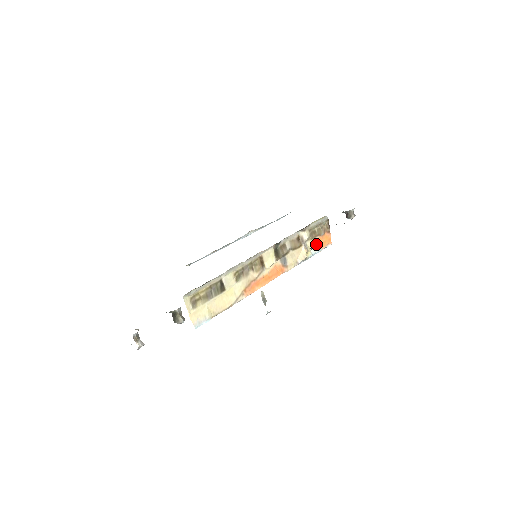
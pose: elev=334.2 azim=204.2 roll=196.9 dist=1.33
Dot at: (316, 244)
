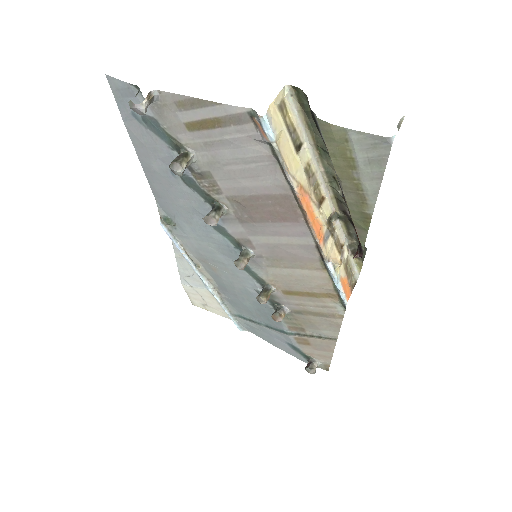
Dot at: (342, 278)
